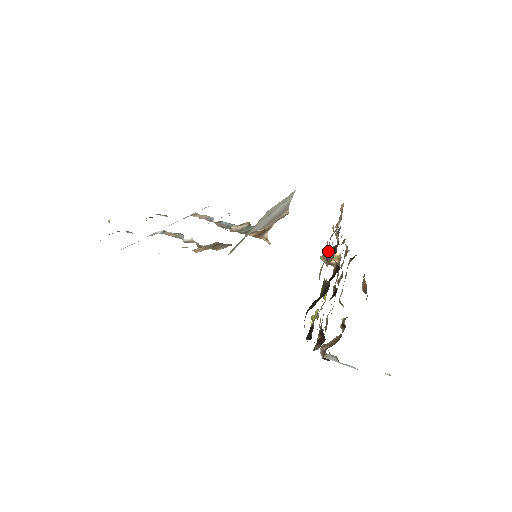
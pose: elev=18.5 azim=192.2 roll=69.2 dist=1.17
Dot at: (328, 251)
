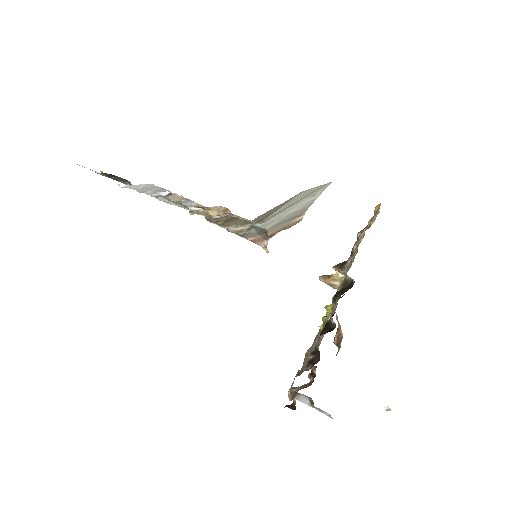
Dot at: (338, 264)
